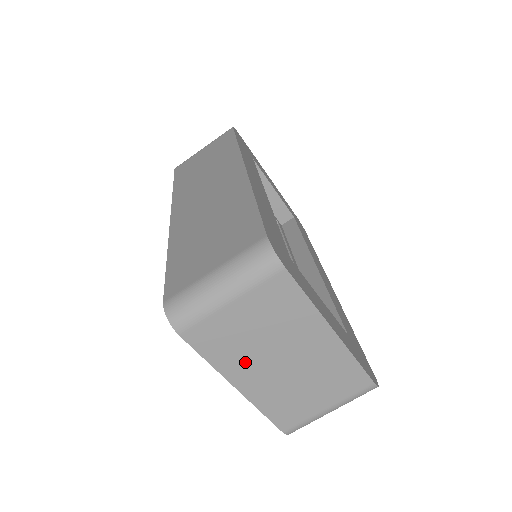
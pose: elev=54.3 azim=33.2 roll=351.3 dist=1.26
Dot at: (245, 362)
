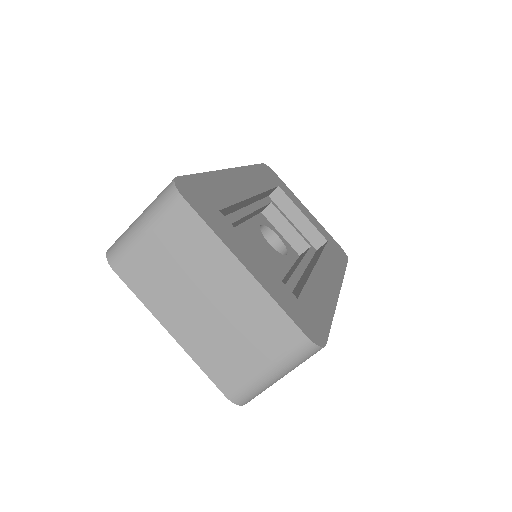
Dot at: (171, 301)
